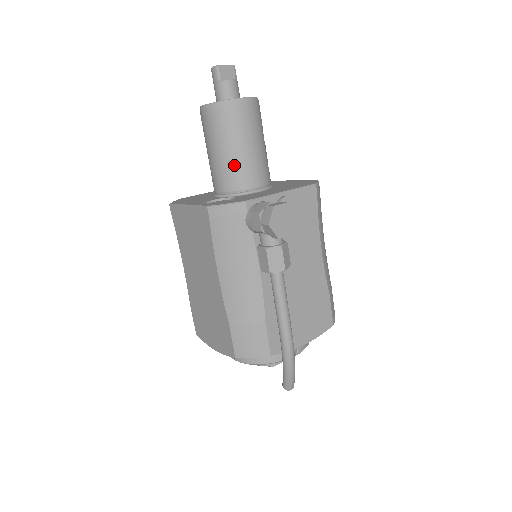
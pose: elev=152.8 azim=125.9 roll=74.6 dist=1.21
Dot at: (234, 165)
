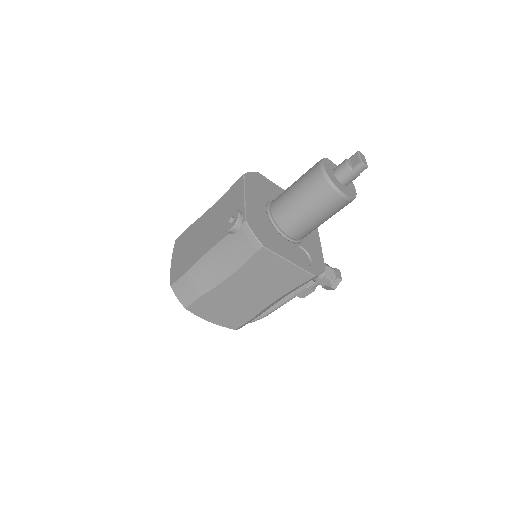
Dot at: occluded
